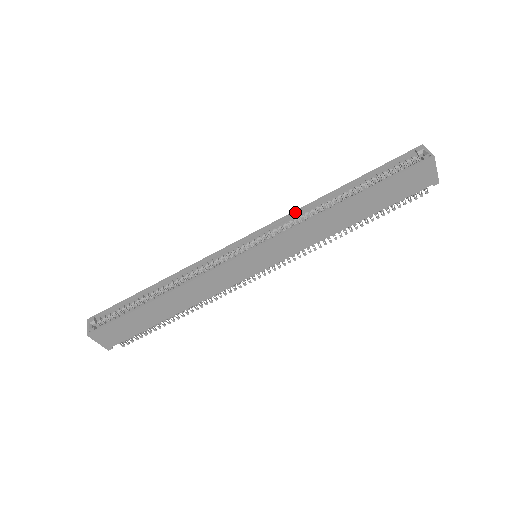
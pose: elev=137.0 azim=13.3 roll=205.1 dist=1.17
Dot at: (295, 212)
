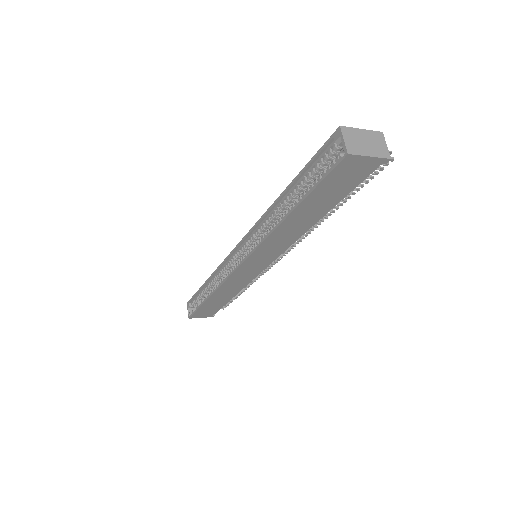
Dot at: (258, 223)
